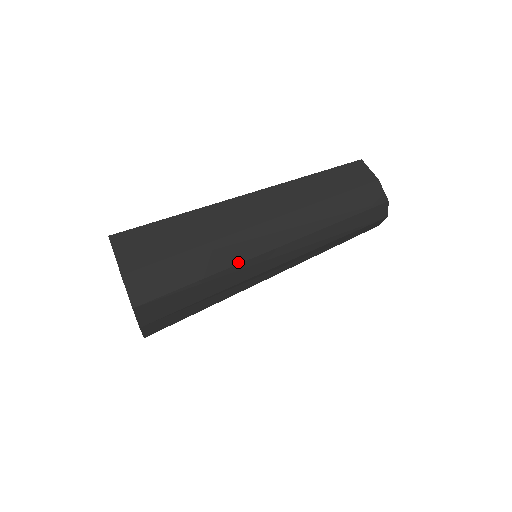
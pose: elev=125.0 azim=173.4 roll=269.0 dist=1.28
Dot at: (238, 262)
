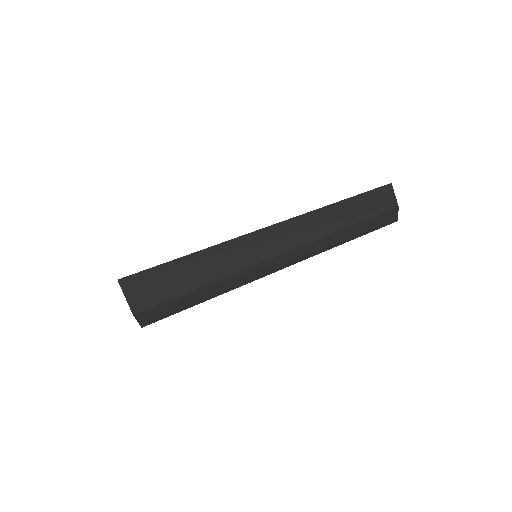
Dot at: (241, 285)
